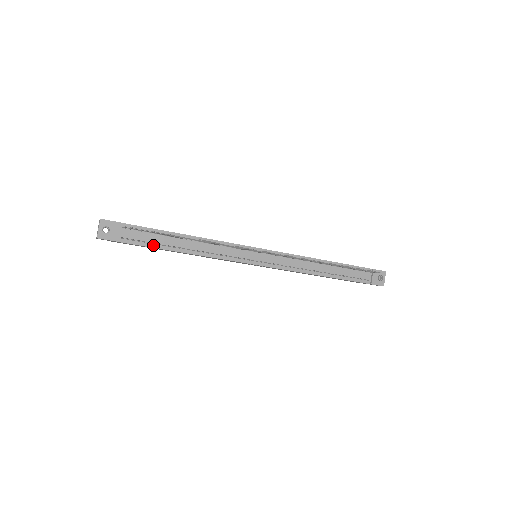
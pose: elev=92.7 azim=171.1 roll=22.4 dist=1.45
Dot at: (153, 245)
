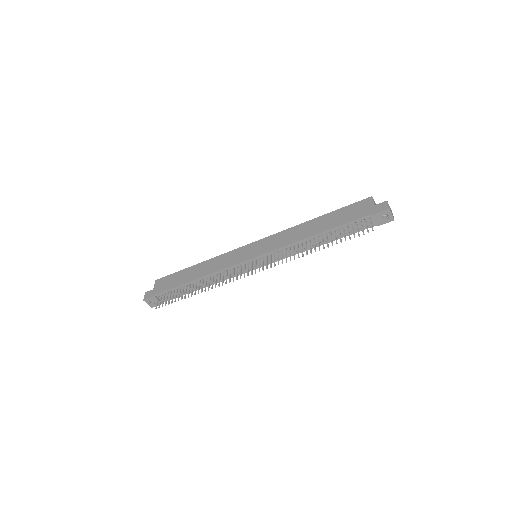
Dot at: (183, 294)
